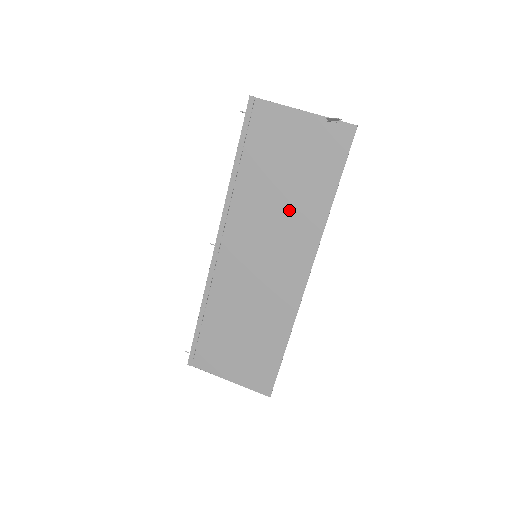
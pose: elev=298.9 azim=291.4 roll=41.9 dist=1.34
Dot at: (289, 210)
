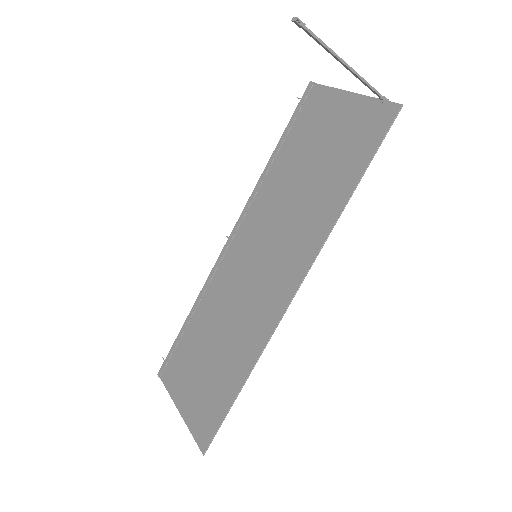
Dot at: (303, 205)
